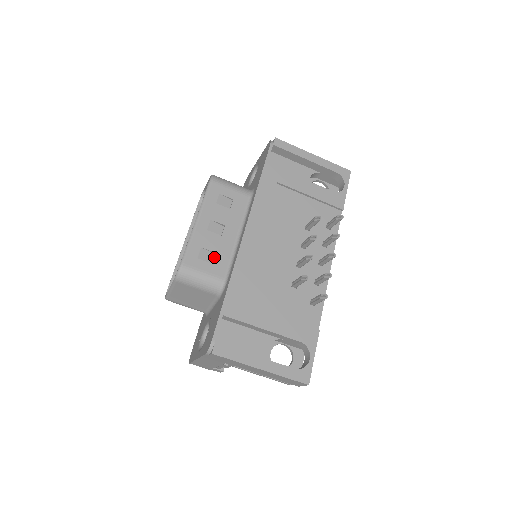
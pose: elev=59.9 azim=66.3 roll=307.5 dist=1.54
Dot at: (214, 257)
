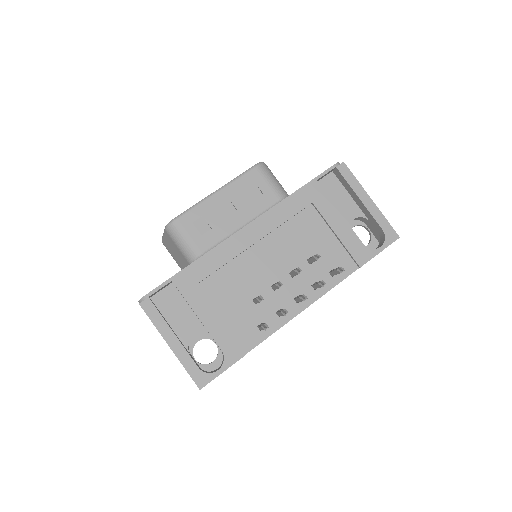
Dot at: (208, 231)
